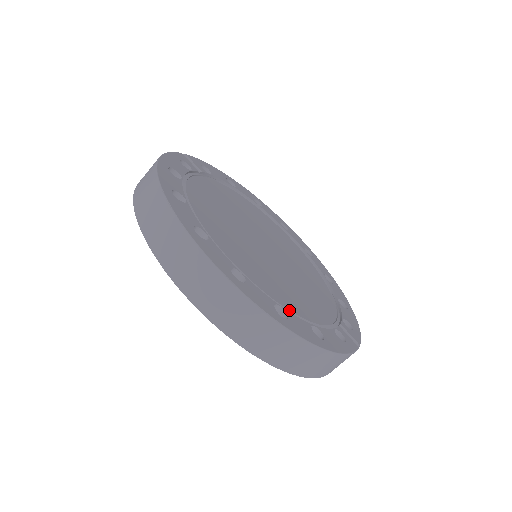
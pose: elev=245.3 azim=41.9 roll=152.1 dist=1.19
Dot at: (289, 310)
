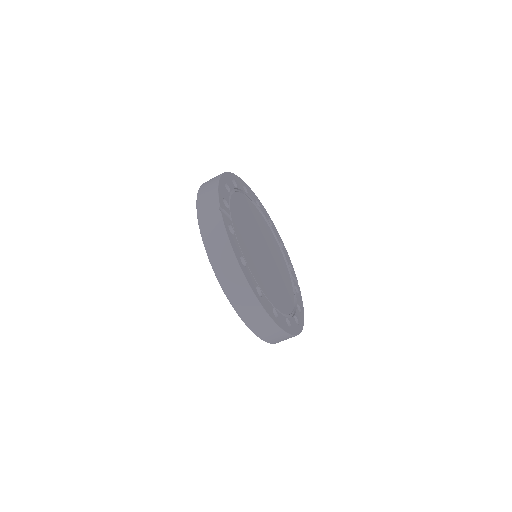
Dot at: occluded
